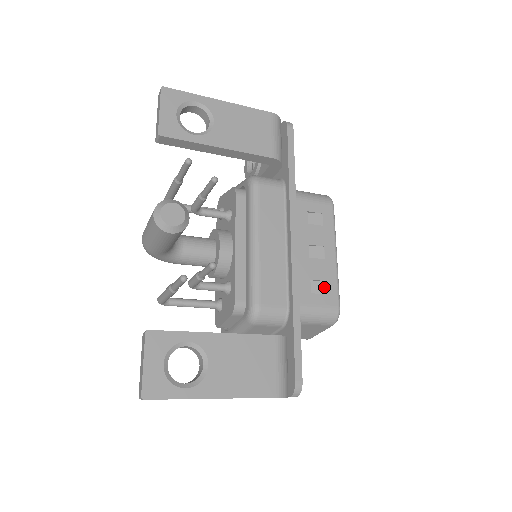
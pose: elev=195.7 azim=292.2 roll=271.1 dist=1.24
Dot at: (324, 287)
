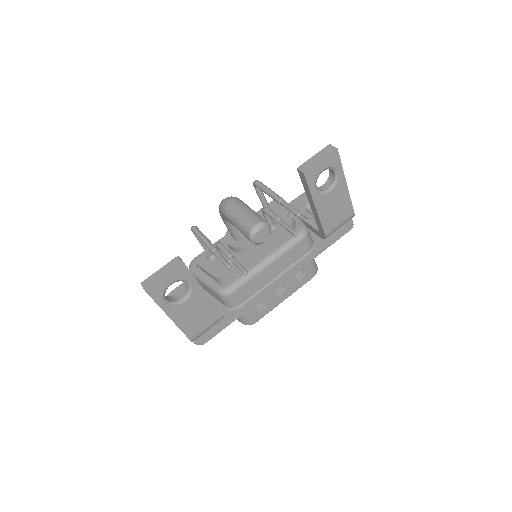
Dot at: (263, 308)
